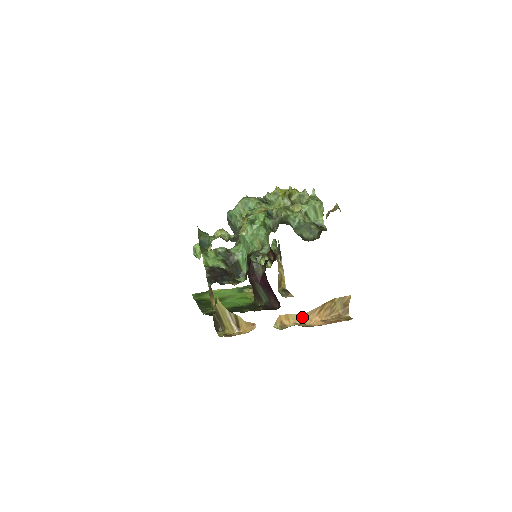
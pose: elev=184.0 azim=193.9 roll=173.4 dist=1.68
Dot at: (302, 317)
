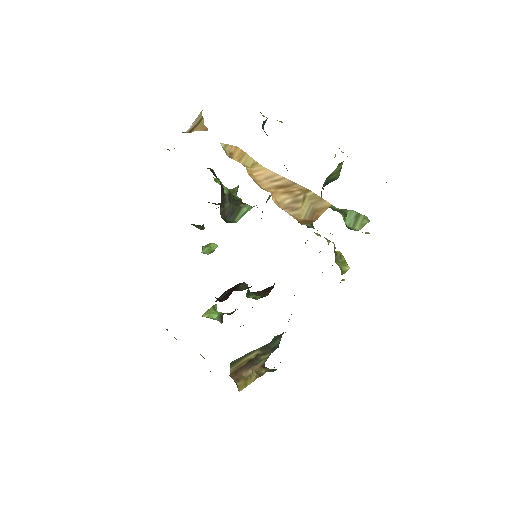
Dot at: (256, 170)
